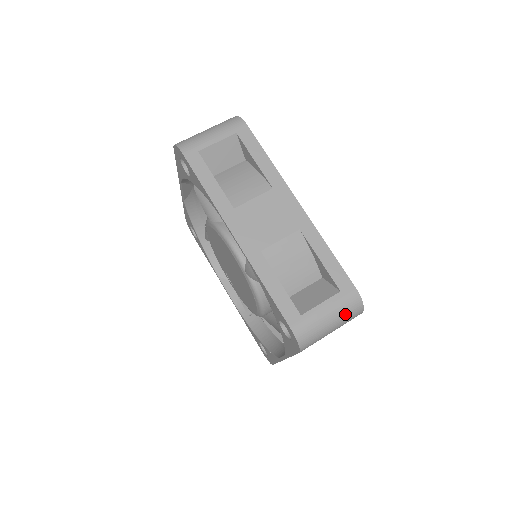
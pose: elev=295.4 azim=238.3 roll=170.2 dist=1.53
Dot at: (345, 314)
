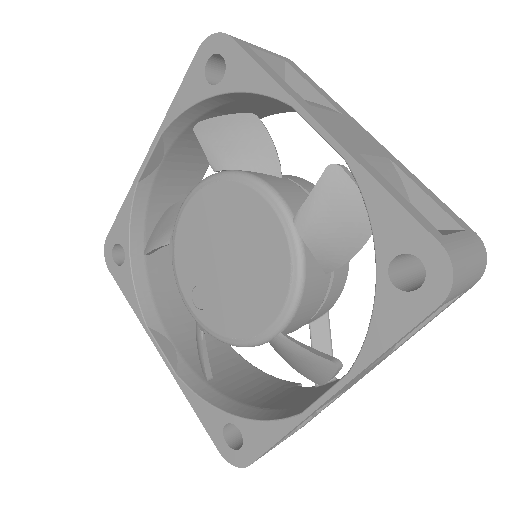
Dot at: (478, 262)
